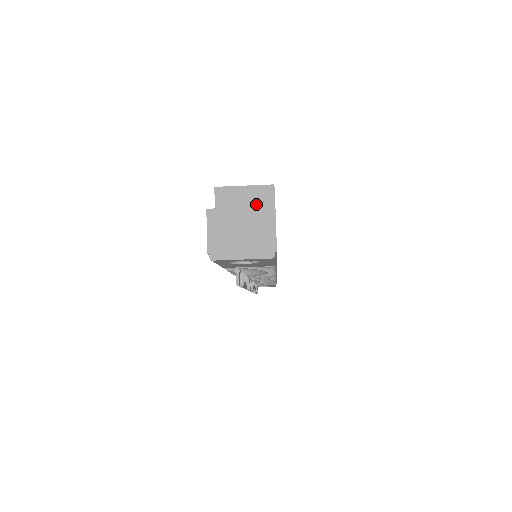
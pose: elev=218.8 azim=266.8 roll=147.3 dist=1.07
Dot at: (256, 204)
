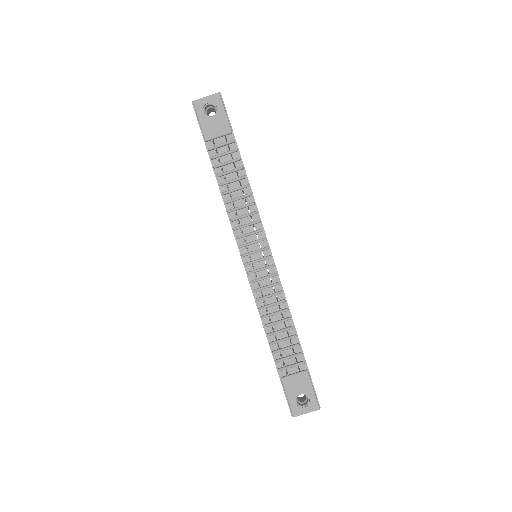
Dot at: occluded
